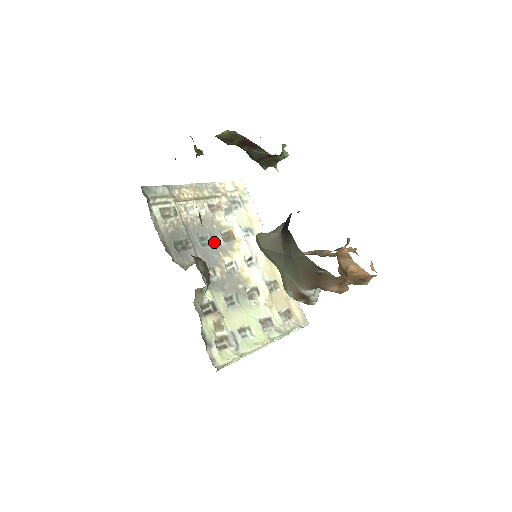
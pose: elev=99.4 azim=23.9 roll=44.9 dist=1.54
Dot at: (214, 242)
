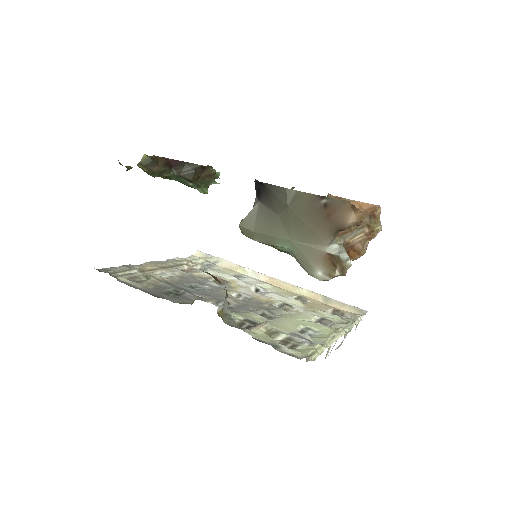
Dot at: (207, 287)
